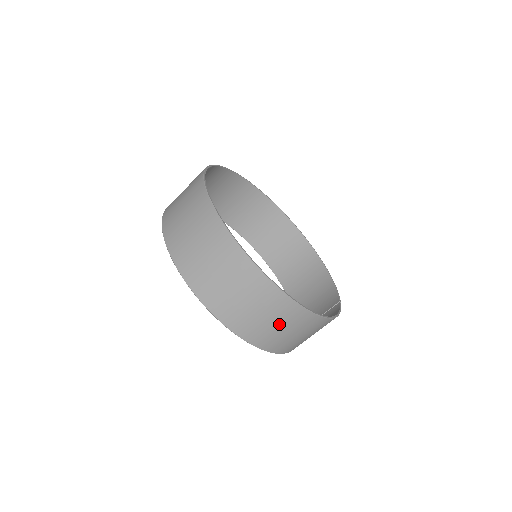
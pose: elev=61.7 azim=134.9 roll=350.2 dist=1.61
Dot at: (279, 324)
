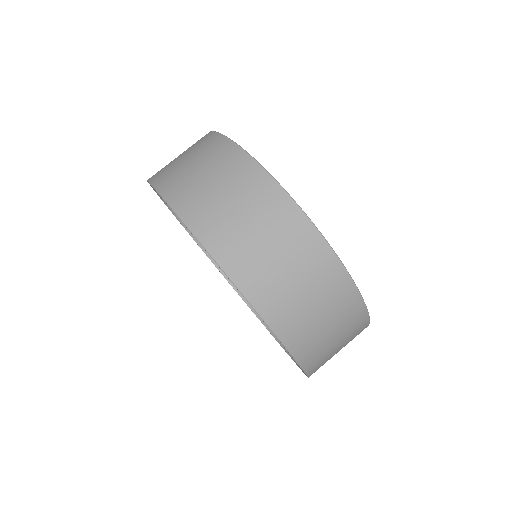
Dot at: (233, 198)
